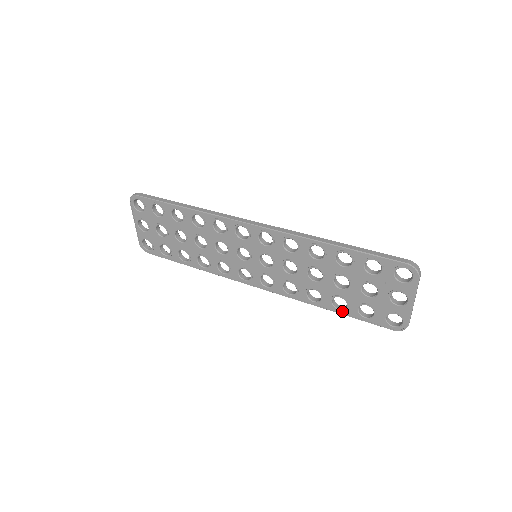
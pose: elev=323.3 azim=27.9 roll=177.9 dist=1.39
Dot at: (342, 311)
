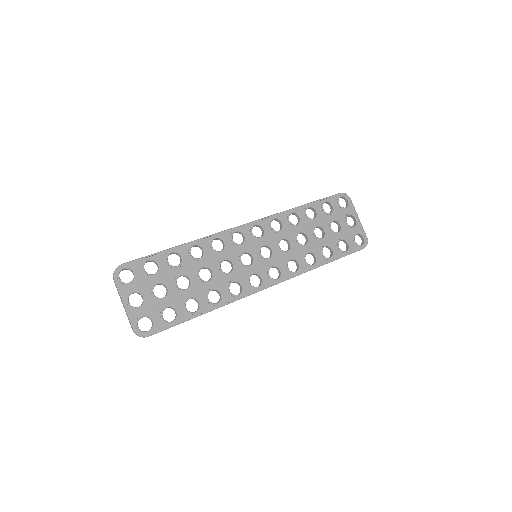
Dot at: (333, 257)
